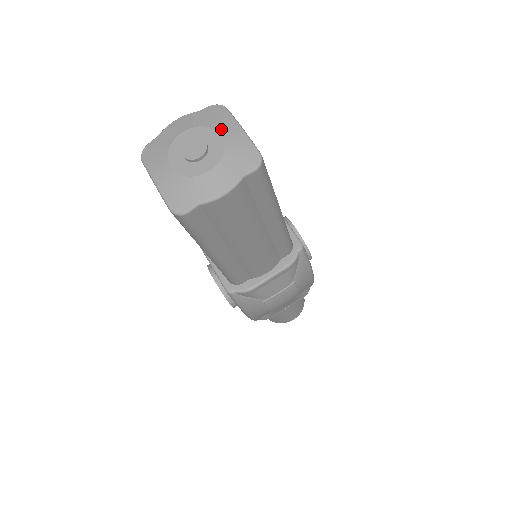
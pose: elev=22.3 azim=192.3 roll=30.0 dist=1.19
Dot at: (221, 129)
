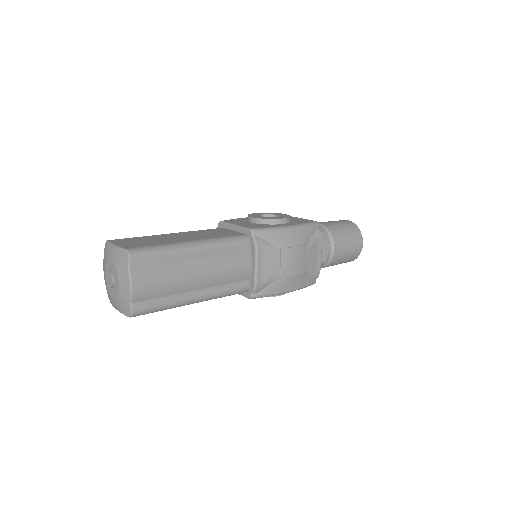
Dot at: (109, 257)
